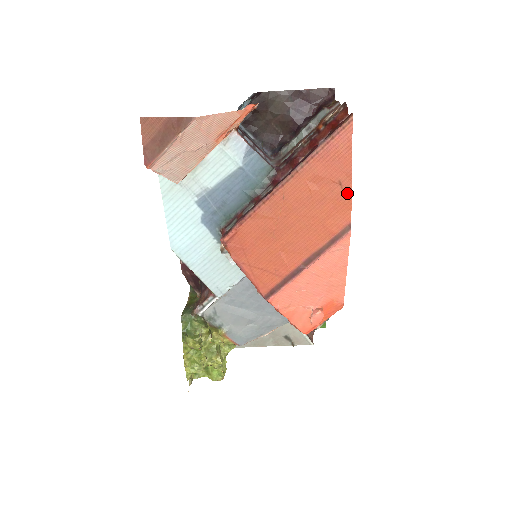
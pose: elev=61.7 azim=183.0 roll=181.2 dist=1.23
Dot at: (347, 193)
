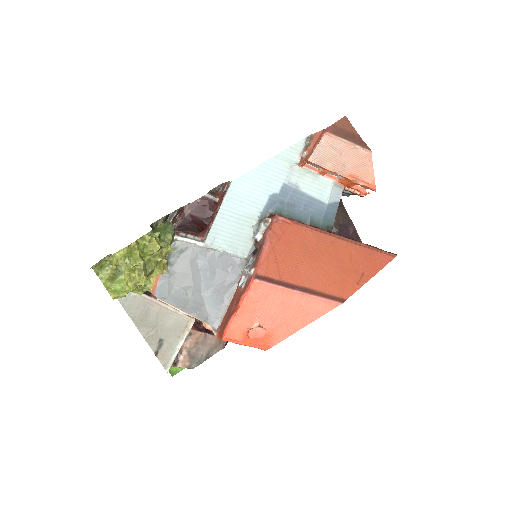
Dot at: (360, 283)
